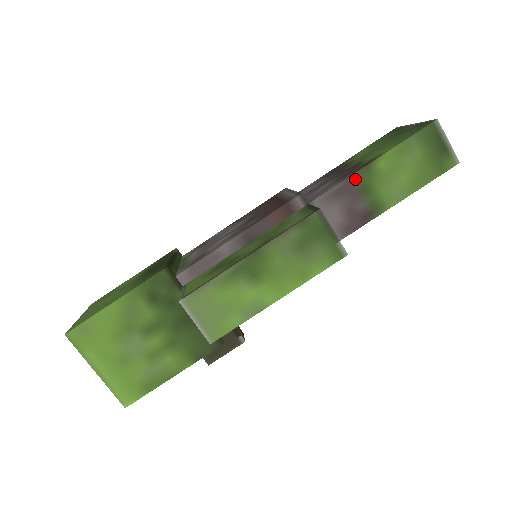
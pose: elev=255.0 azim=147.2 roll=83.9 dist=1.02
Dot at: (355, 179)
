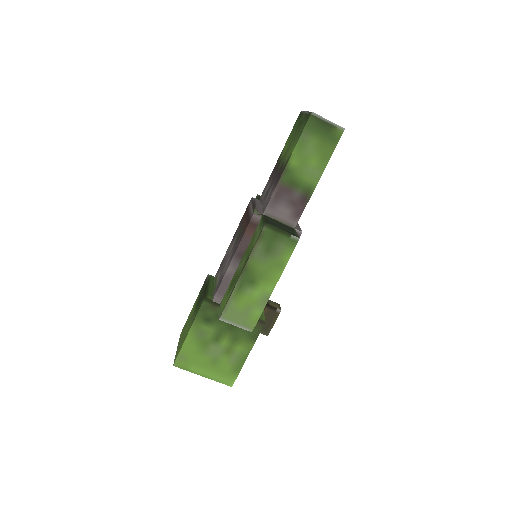
Dot at: (282, 182)
